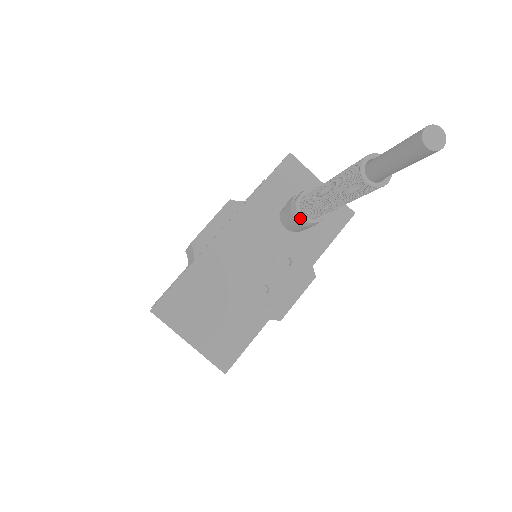
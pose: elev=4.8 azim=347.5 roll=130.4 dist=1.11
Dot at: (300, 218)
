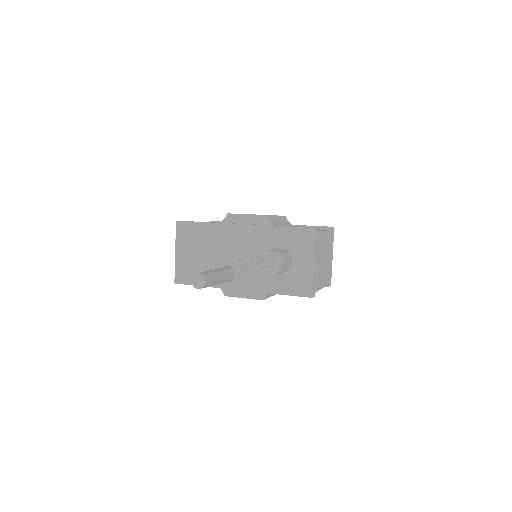
Dot at: occluded
